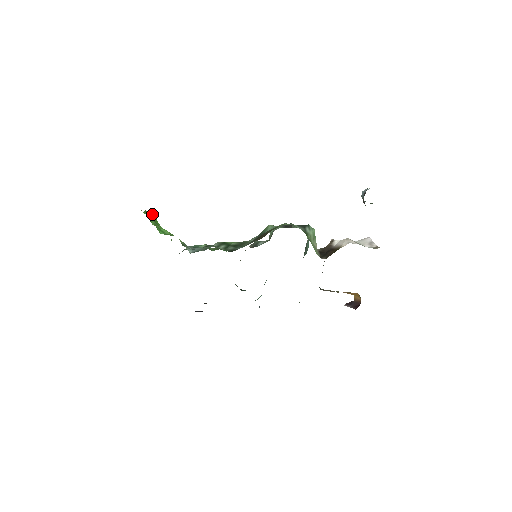
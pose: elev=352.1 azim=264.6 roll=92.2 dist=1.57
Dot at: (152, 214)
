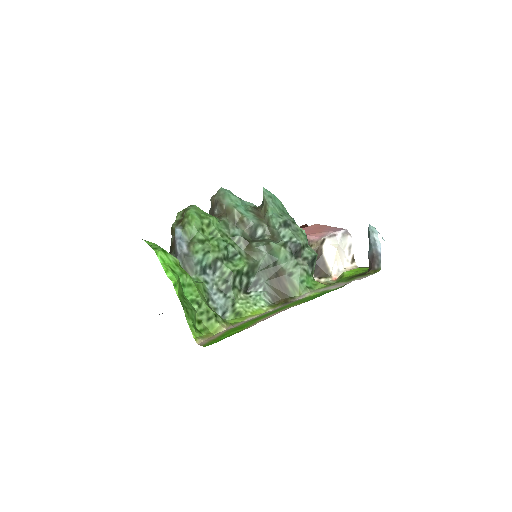
Dot at: (177, 284)
